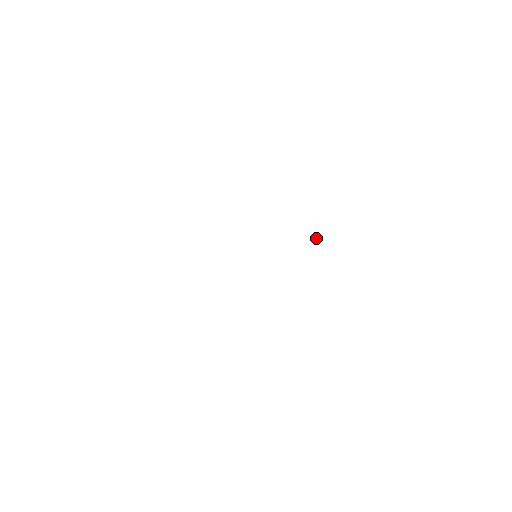
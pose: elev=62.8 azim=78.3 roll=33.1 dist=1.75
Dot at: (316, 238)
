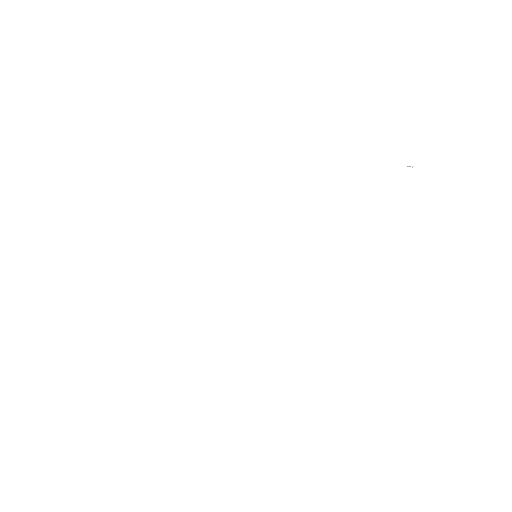
Dot at: (410, 166)
